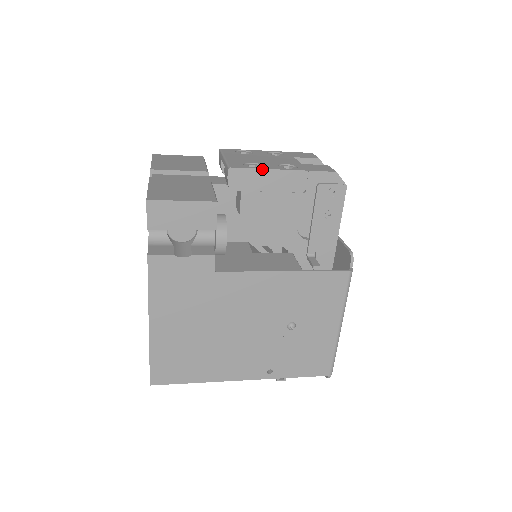
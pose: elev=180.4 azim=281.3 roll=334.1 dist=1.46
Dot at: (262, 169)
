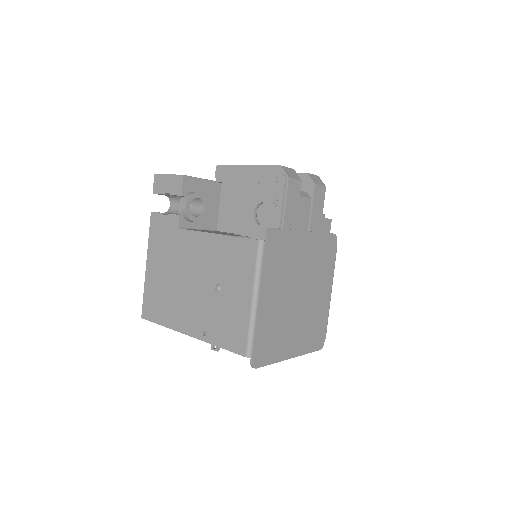
Dot at: (234, 165)
